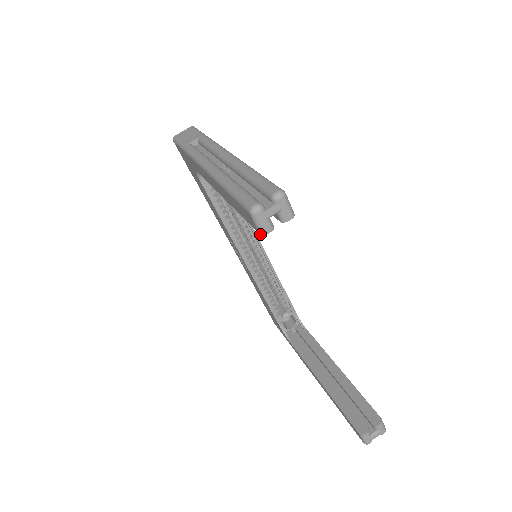
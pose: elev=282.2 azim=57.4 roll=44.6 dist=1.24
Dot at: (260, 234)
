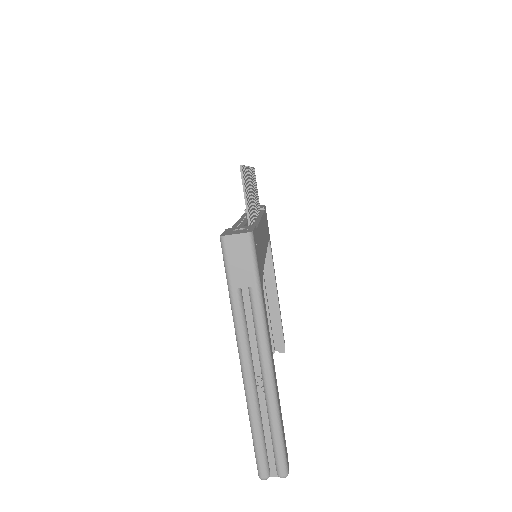
Dot at: occluded
